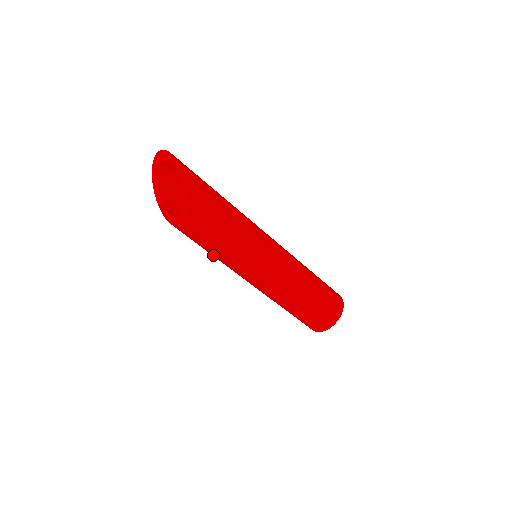
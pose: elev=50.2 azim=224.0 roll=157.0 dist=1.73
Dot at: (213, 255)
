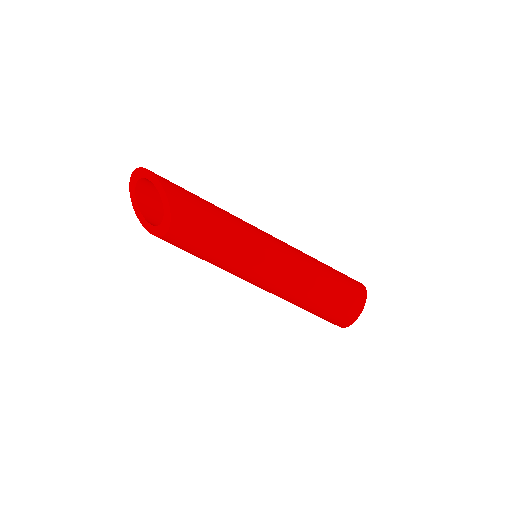
Dot at: (210, 260)
